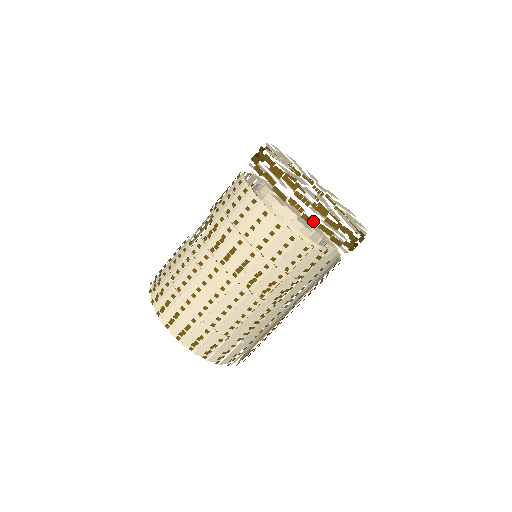
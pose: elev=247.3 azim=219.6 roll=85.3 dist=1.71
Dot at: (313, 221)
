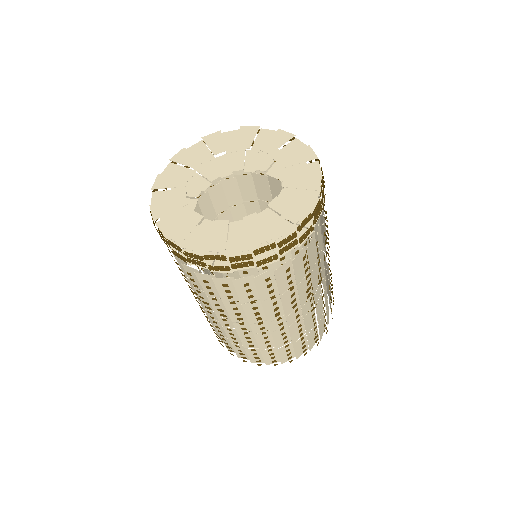
Dot at: (222, 268)
